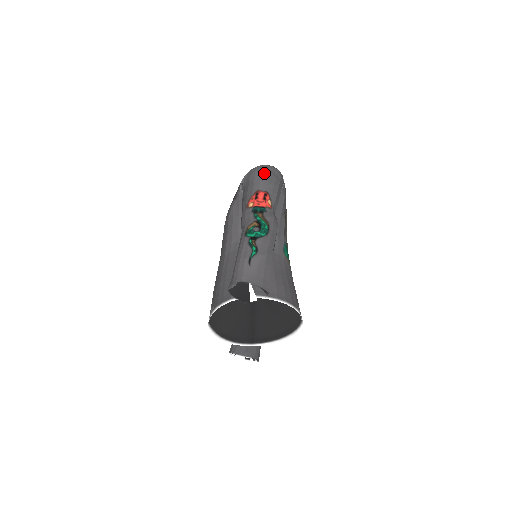
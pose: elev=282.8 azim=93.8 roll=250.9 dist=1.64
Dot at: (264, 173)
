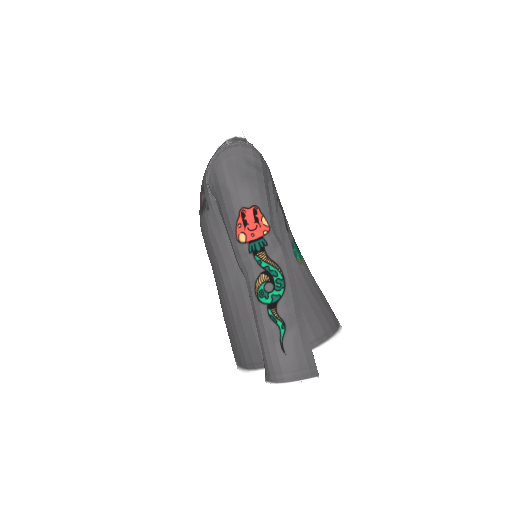
Dot at: (237, 169)
